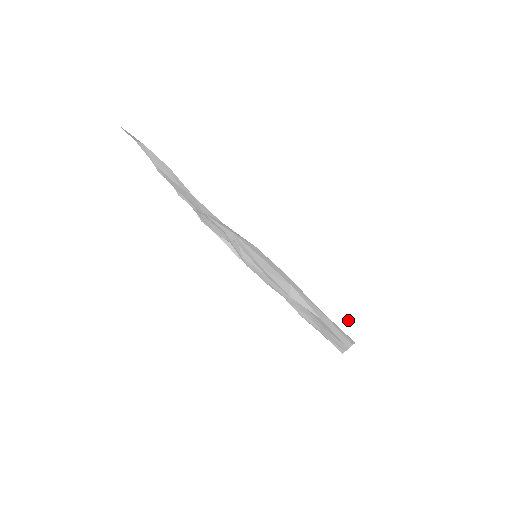
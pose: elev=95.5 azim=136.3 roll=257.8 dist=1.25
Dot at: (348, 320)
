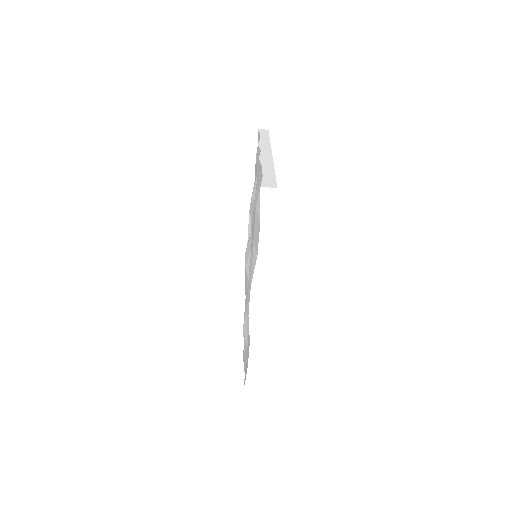
Dot at: (250, 404)
